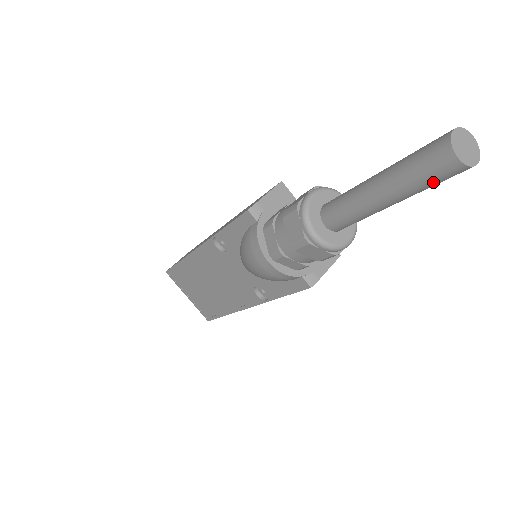
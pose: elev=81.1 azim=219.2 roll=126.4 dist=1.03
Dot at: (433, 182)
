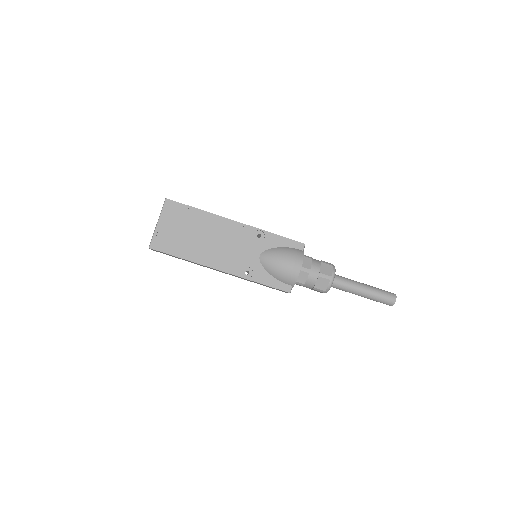
Dot at: (382, 300)
